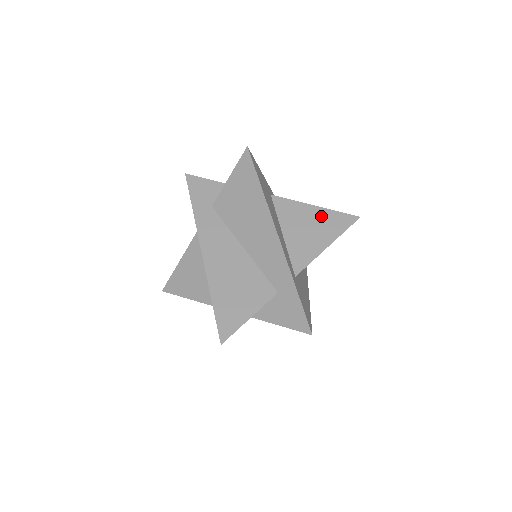
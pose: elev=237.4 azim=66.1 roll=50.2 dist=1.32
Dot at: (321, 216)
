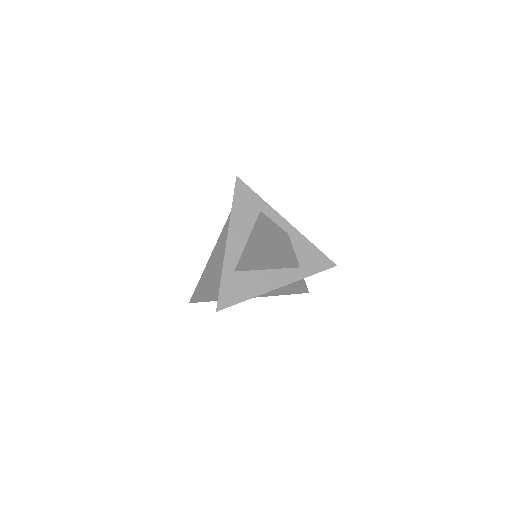
Dot at: (271, 230)
